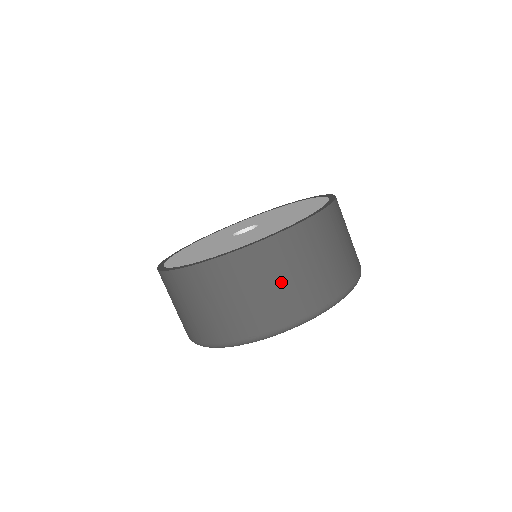
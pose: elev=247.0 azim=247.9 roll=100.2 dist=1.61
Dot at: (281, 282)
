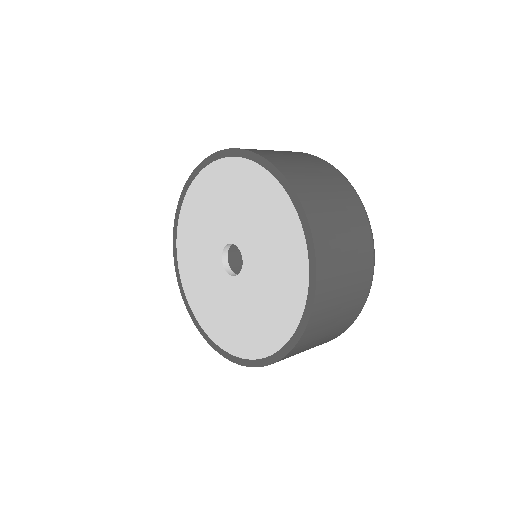
Dot at: (342, 303)
